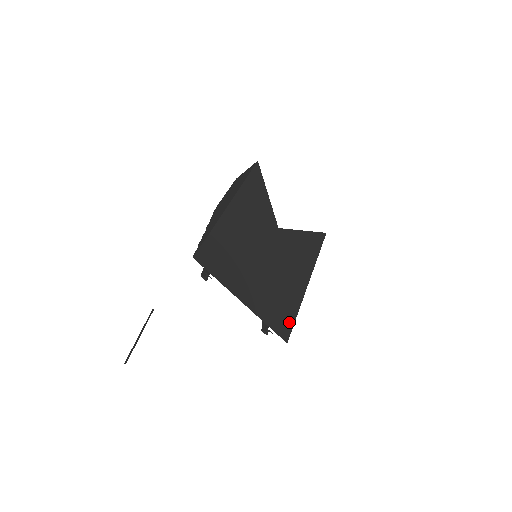
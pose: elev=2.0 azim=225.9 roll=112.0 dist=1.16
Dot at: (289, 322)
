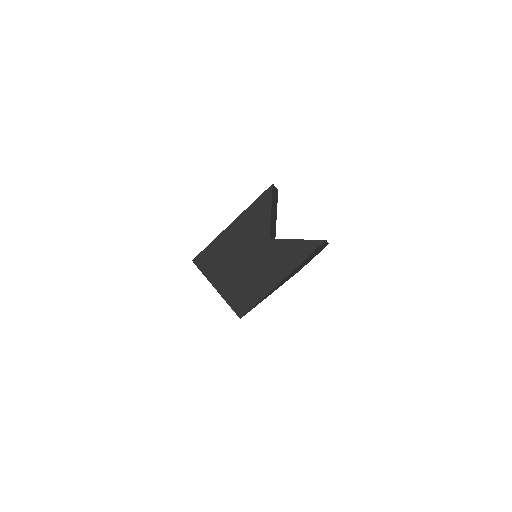
Dot at: (248, 306)
